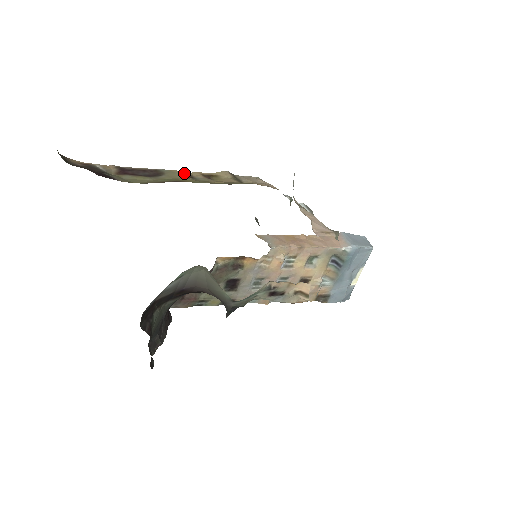
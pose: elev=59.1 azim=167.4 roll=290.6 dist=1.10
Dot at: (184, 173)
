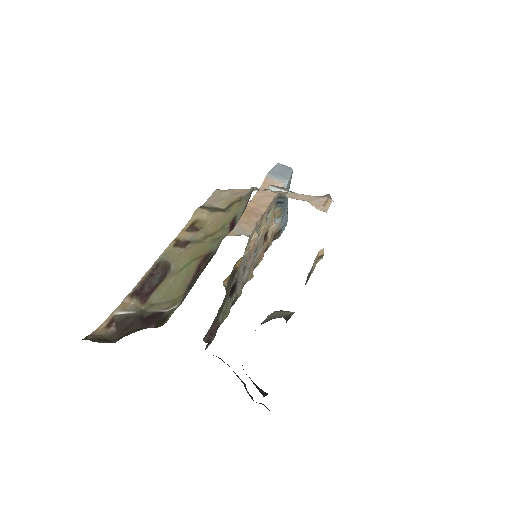
Dot at: (175, 244)
